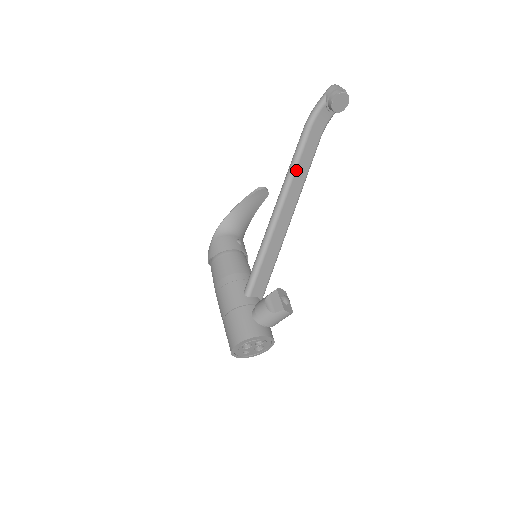
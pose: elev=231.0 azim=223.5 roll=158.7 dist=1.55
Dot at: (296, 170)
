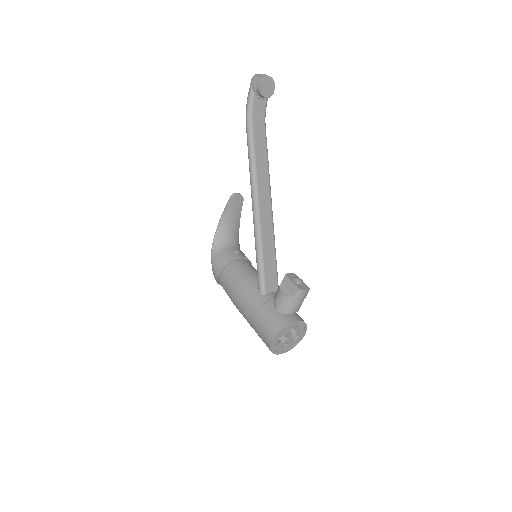
Dot at: (256, 163)
